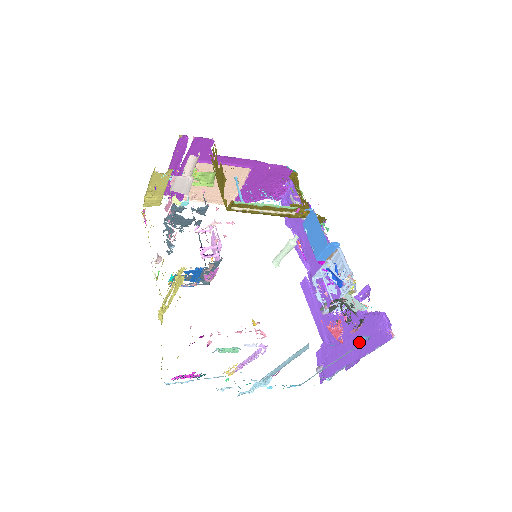
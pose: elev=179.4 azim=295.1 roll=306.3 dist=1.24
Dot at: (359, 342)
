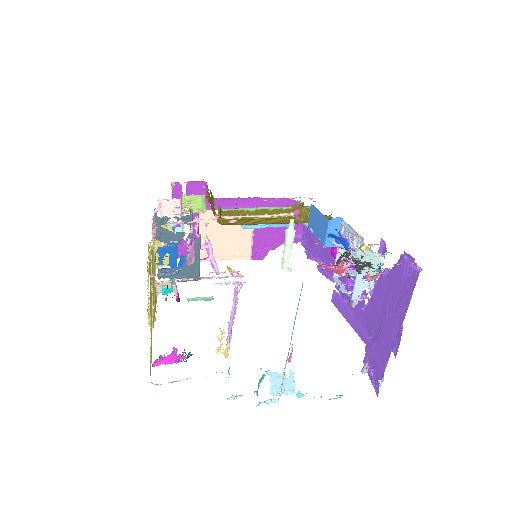
Dot at: (395, 309)
